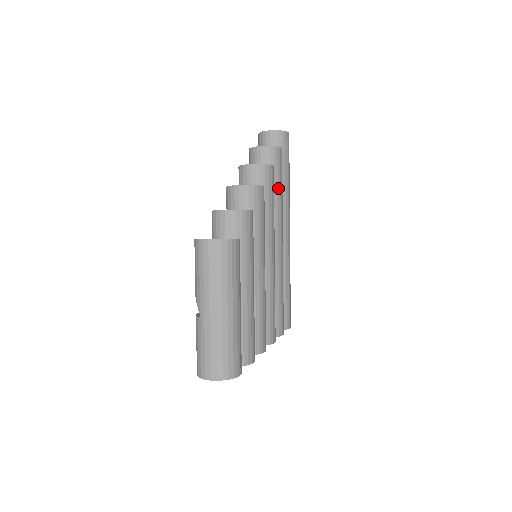
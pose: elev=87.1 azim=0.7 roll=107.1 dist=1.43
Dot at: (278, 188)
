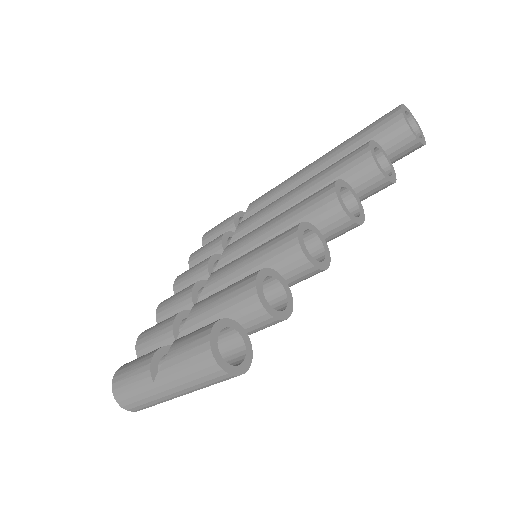
Dot at: occluded
